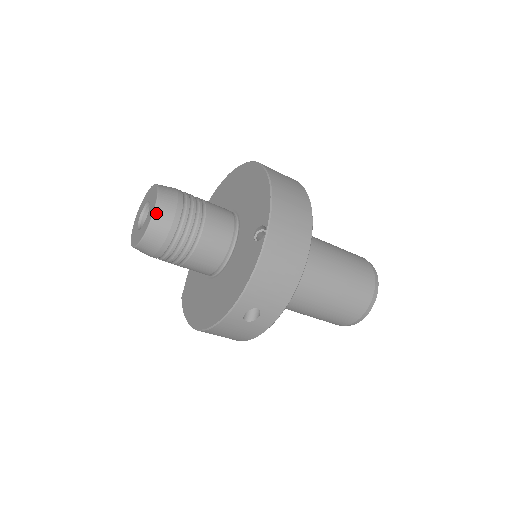
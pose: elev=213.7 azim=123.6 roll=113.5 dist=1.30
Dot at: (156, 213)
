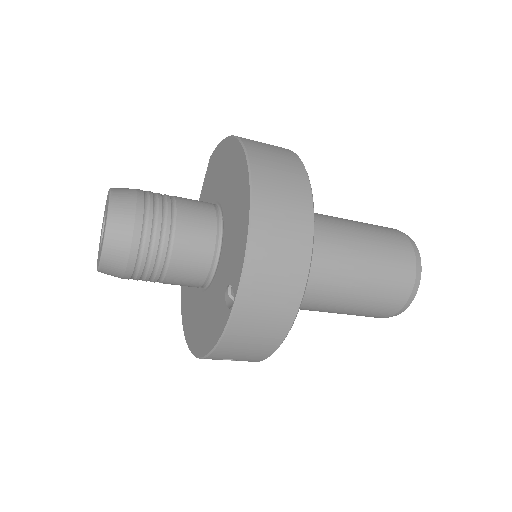
Dot at: (105, 252)
